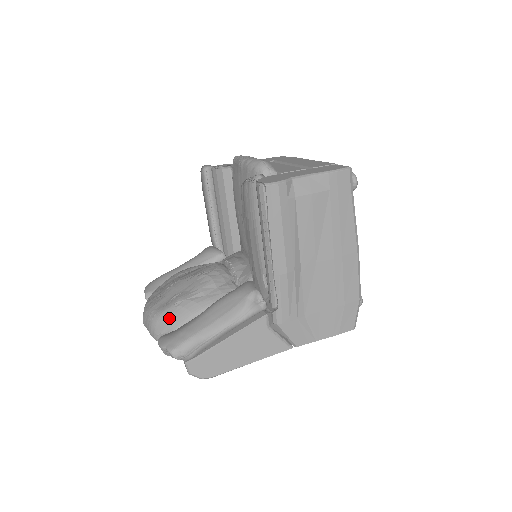
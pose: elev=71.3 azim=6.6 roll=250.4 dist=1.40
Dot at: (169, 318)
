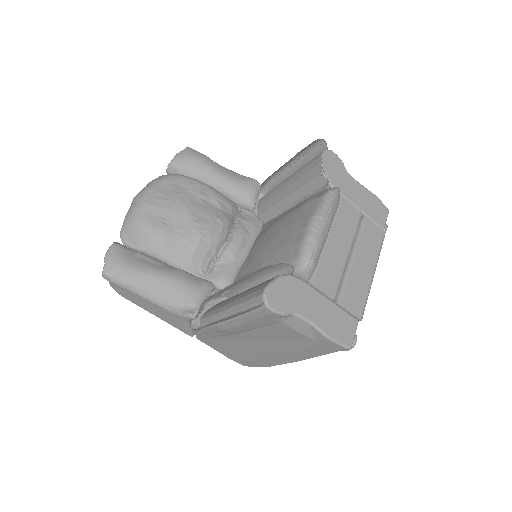
Dot at: (140, 234)
